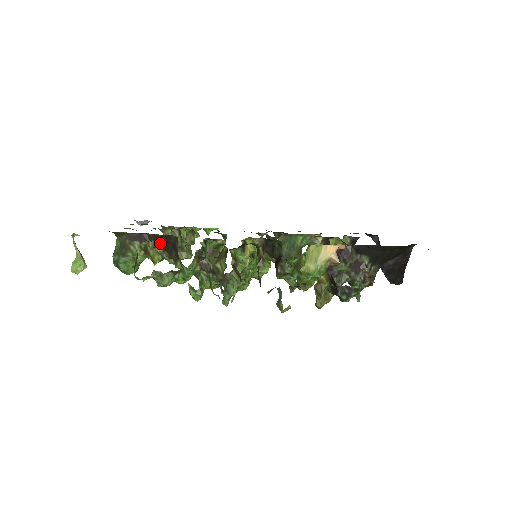
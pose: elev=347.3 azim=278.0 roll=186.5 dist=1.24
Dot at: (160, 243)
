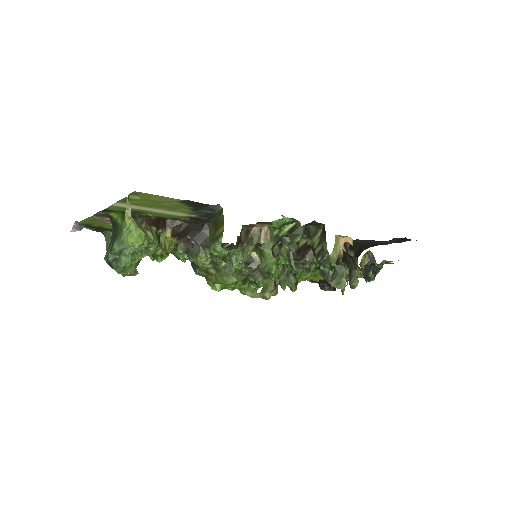
Dot at: (181, 231)
